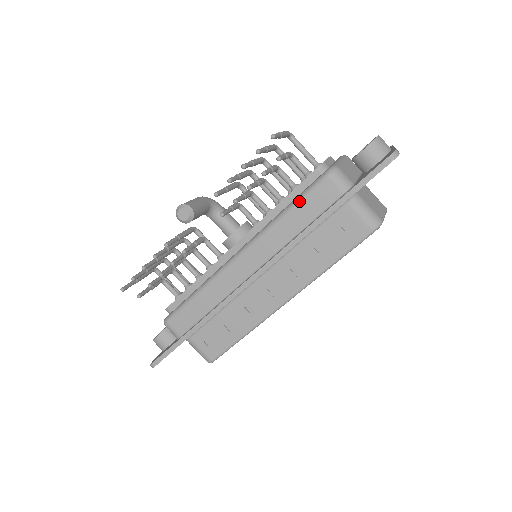
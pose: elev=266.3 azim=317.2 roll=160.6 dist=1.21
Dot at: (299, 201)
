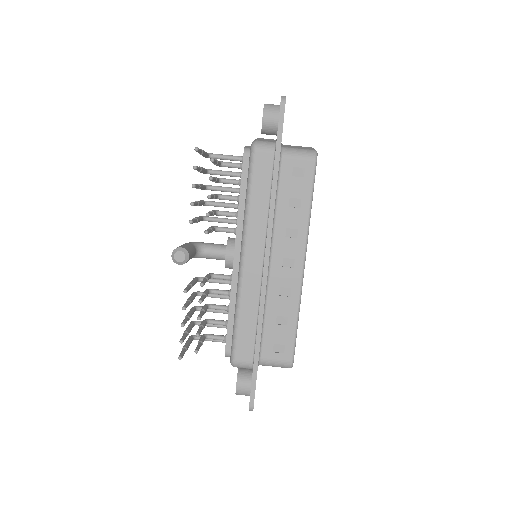
Dot at: (250, 183)
